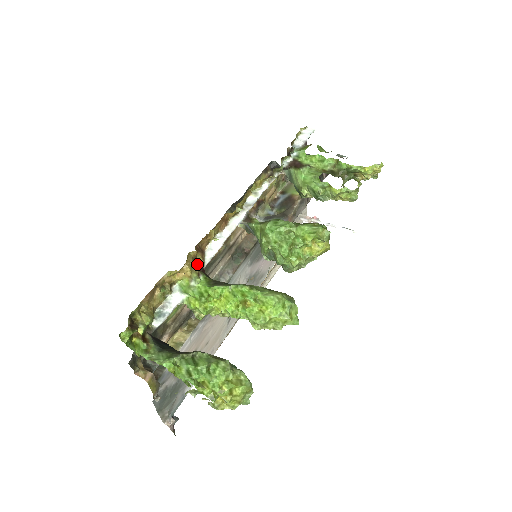
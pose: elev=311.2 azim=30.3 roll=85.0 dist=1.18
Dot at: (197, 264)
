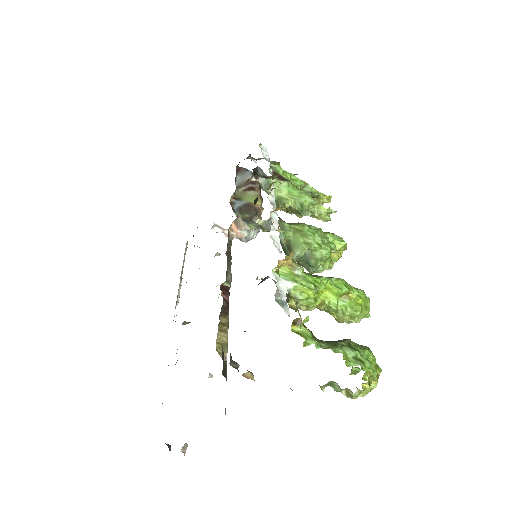
Dot at: occluded
